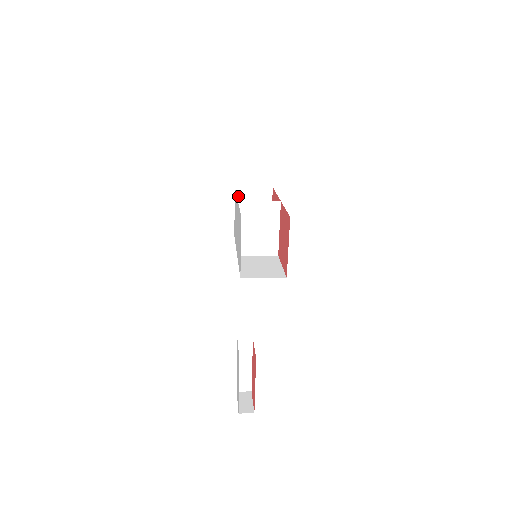
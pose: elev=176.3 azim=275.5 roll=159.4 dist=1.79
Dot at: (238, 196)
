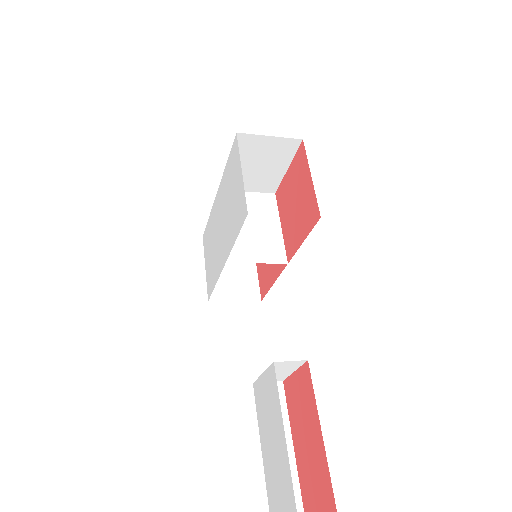
Dot at: occluded
